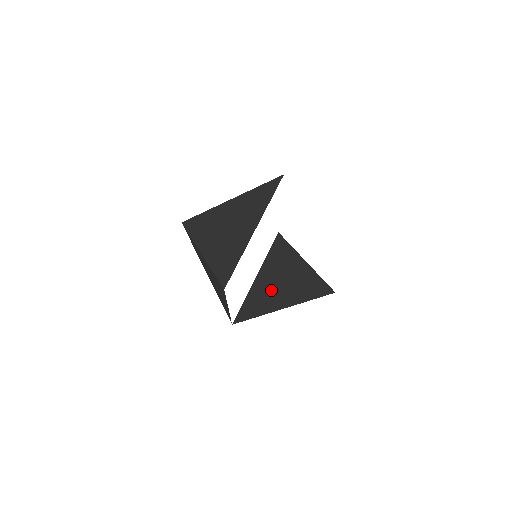
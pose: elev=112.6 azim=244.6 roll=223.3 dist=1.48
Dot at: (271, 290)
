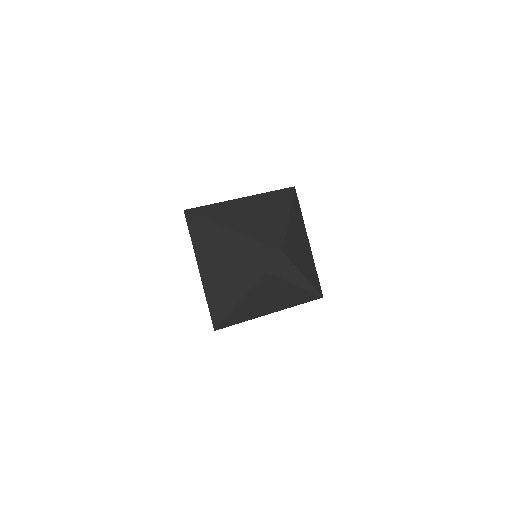
Dot at: occluded
